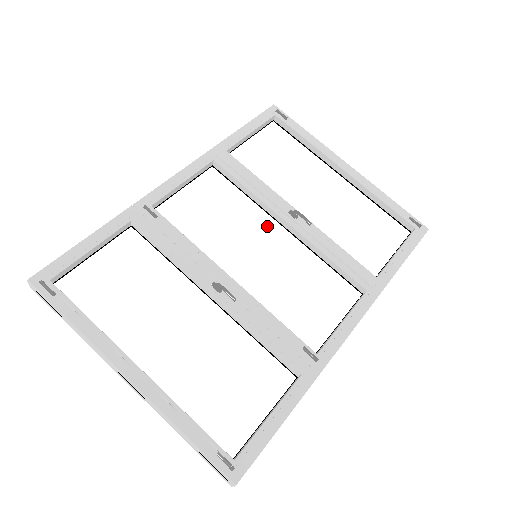
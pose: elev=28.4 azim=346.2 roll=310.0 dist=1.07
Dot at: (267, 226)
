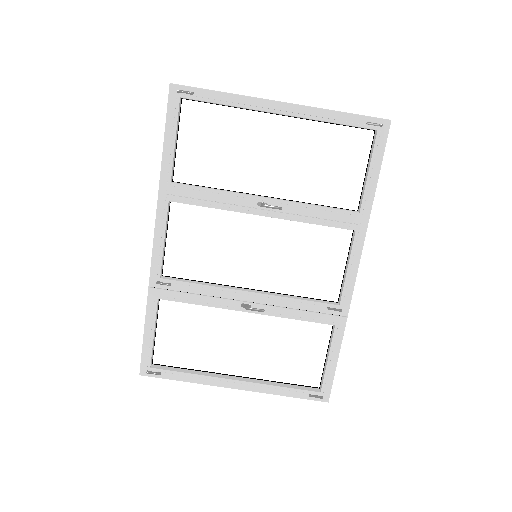
Dot at: (248, 224)
